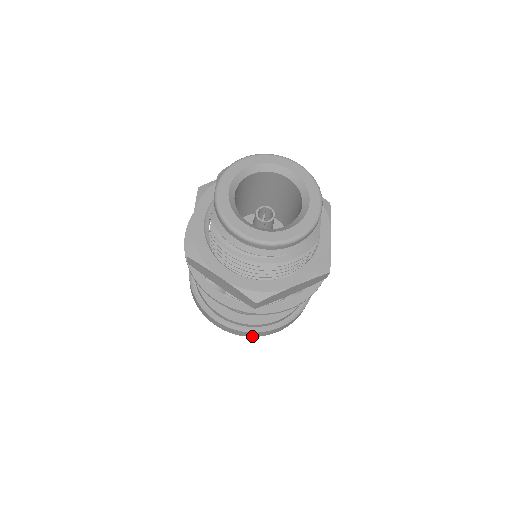
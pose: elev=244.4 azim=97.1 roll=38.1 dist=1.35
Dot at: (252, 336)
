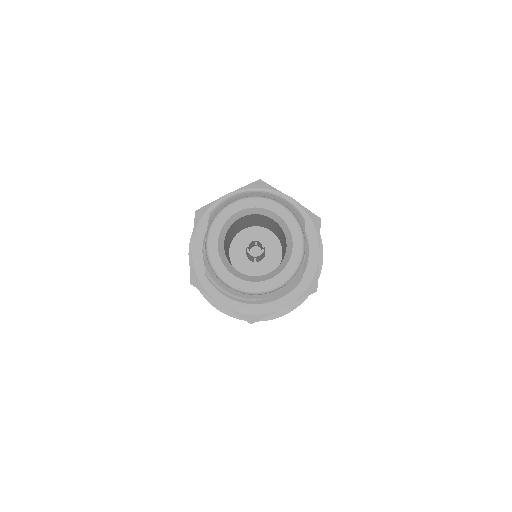
Dot at: occluded
